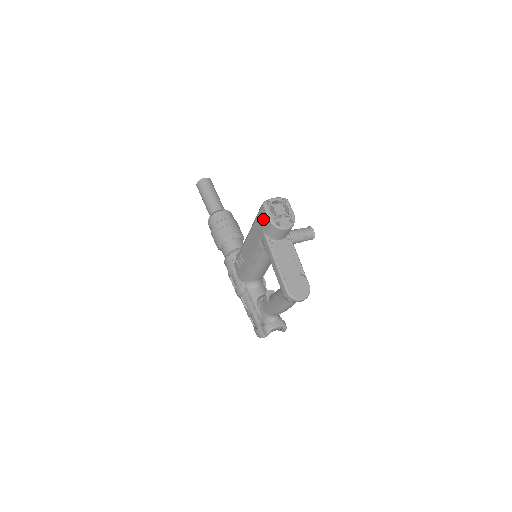
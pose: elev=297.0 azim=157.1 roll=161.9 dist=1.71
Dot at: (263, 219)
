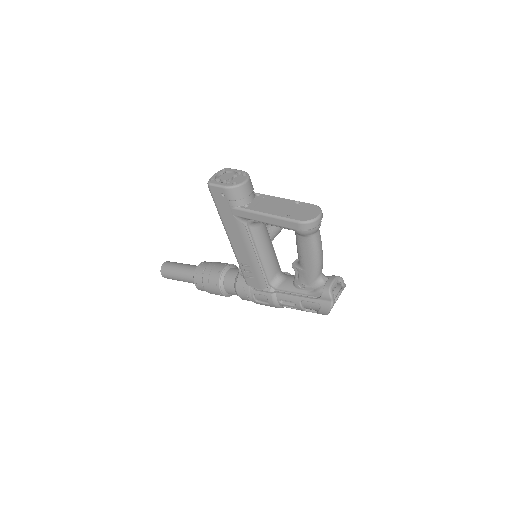
Dot at: (221, 196)
